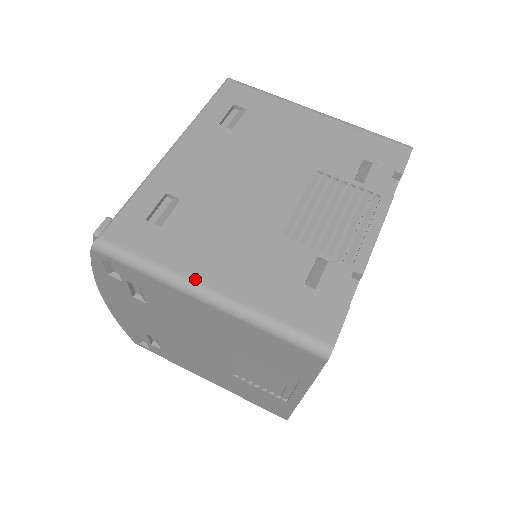
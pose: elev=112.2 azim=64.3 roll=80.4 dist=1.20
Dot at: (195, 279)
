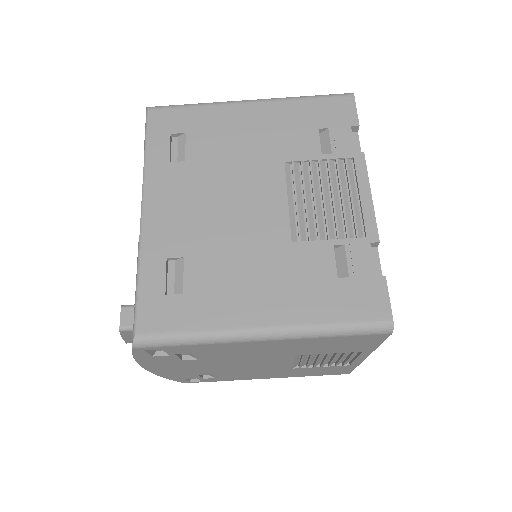
Dot at: (244, 326)
